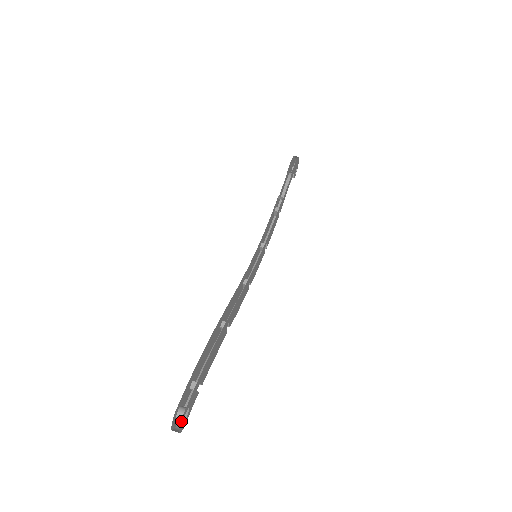
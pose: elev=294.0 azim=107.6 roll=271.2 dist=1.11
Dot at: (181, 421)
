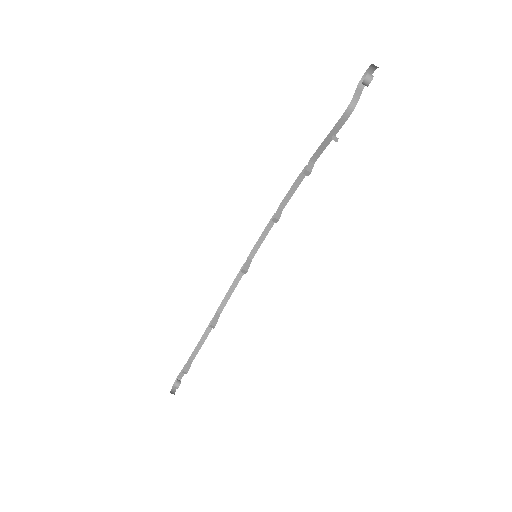
Dot at: occluded
